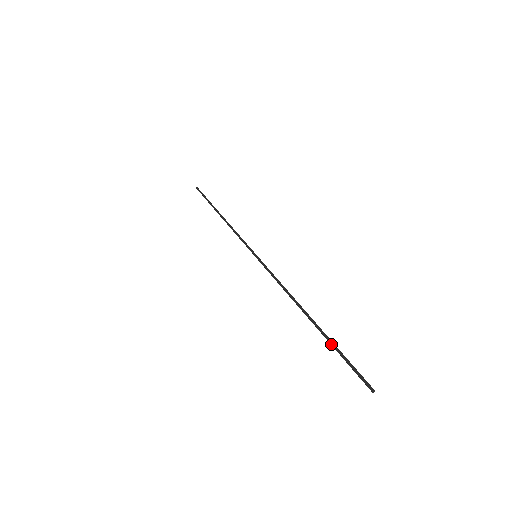
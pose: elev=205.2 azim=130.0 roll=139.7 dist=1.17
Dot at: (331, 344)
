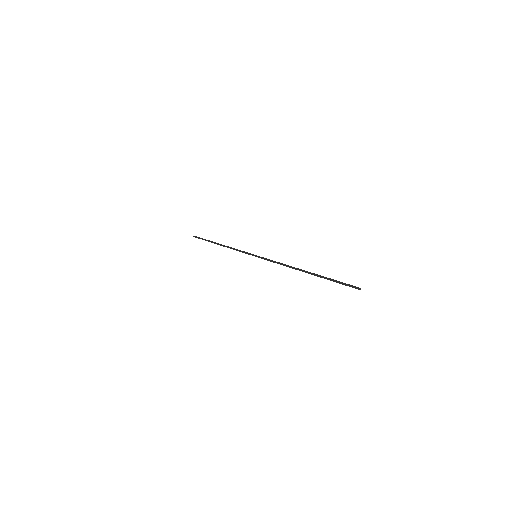
Dot at: (326, 278)
